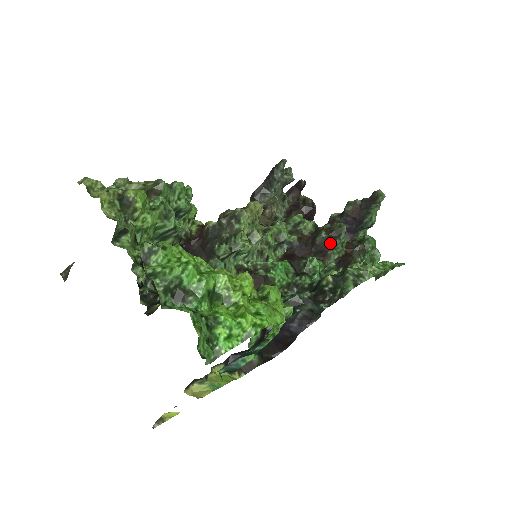
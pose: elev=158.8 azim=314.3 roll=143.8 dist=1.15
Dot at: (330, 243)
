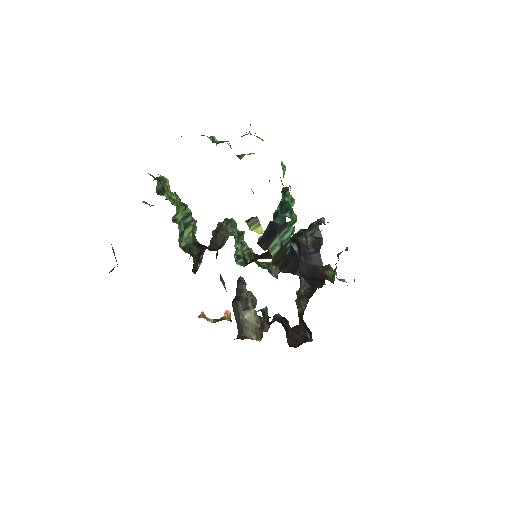
Dot at: occluded
